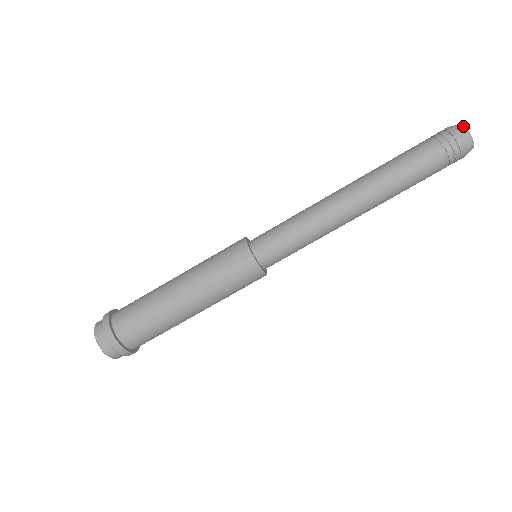
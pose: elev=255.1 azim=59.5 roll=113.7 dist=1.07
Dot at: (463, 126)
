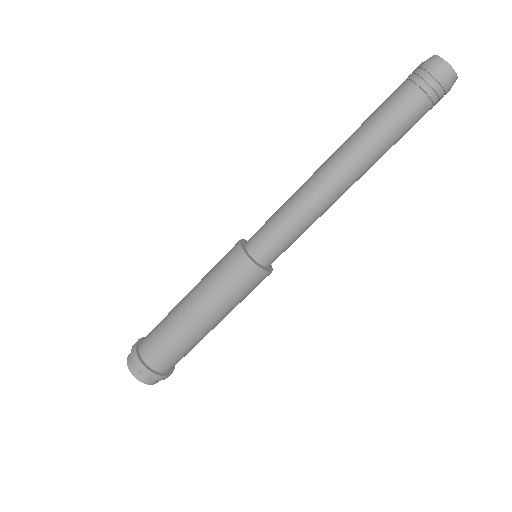
Dot at: (452, 69)
